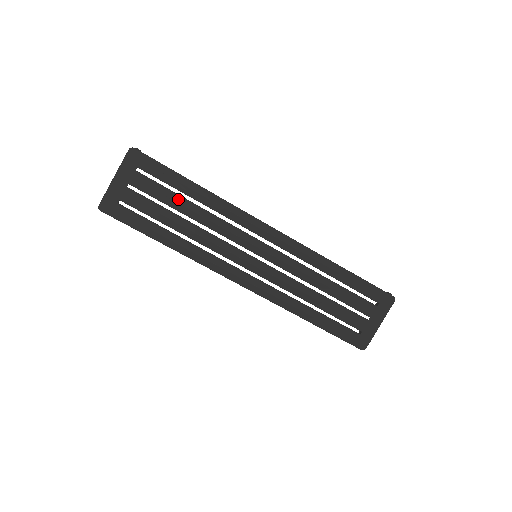
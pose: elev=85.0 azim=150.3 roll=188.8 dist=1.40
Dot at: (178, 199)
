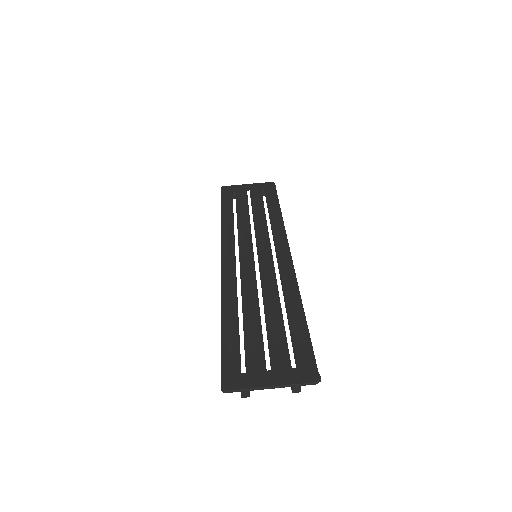
Dot at: (261, 206)
